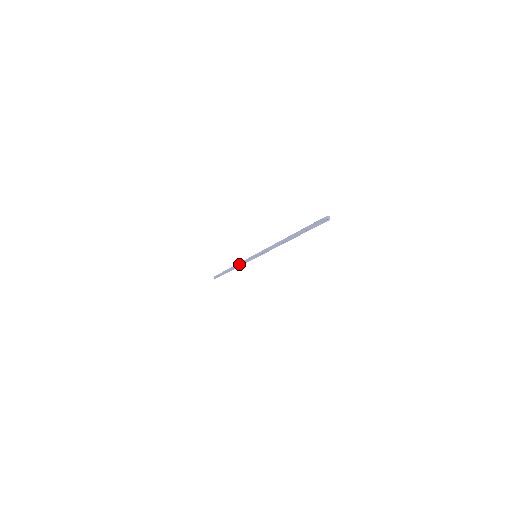
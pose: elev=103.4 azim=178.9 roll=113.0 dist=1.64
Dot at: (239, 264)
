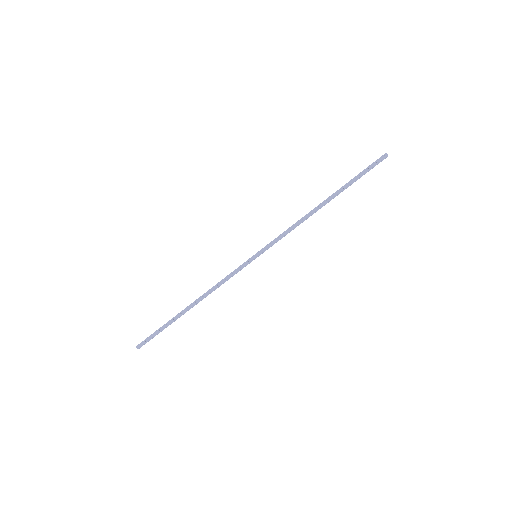
Dot at: (216, 286)
